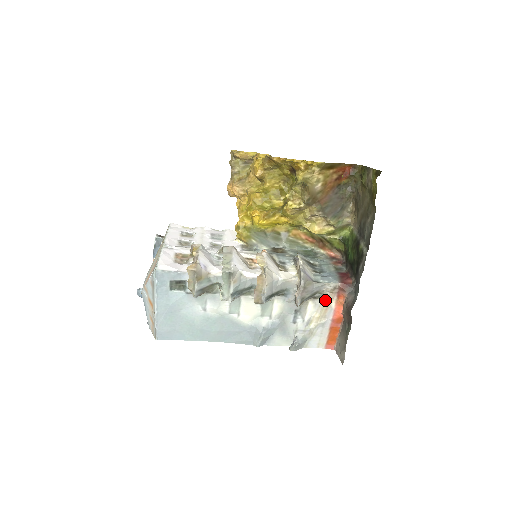
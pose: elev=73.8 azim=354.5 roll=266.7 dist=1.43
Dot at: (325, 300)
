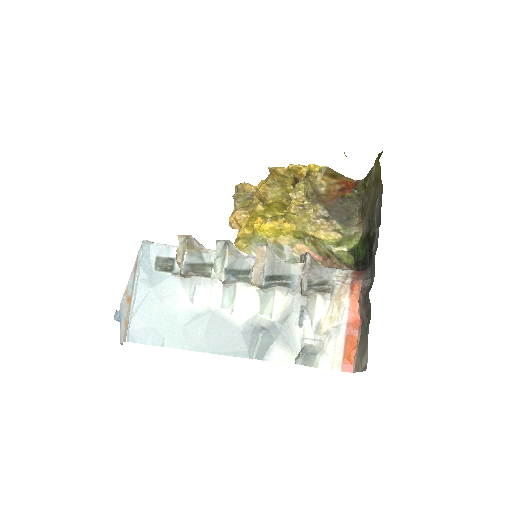
Dot at: (336, 293)
